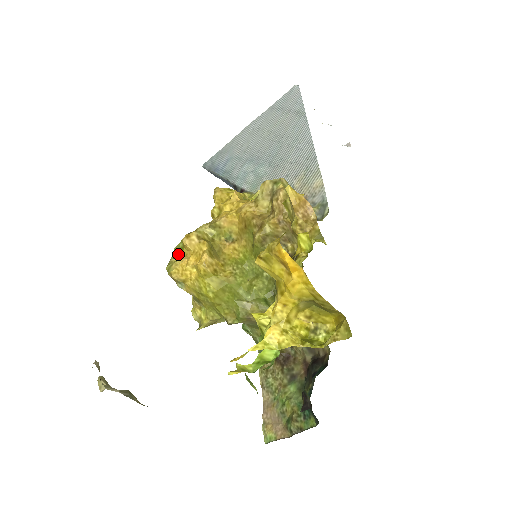
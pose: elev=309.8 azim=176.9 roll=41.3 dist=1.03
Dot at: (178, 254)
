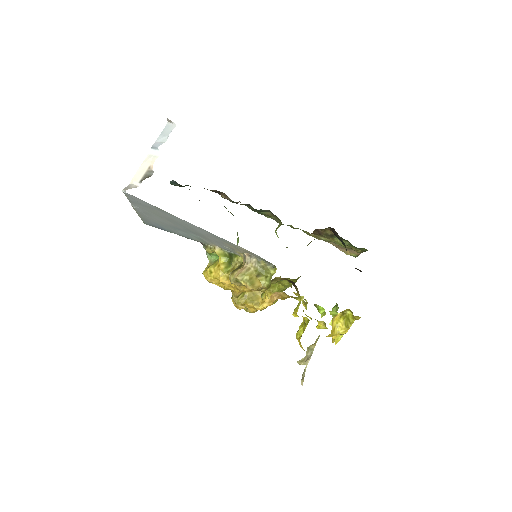
Dot at: occluded
